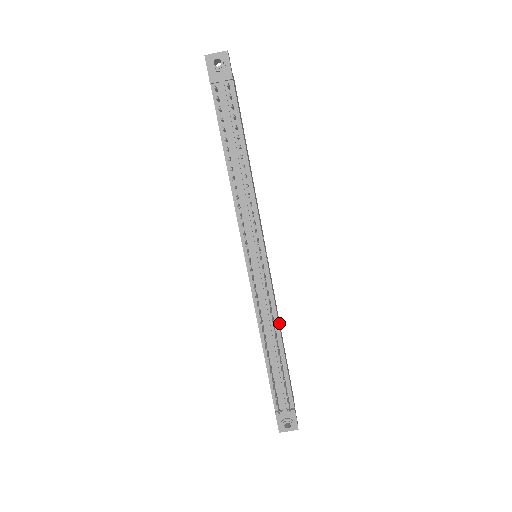
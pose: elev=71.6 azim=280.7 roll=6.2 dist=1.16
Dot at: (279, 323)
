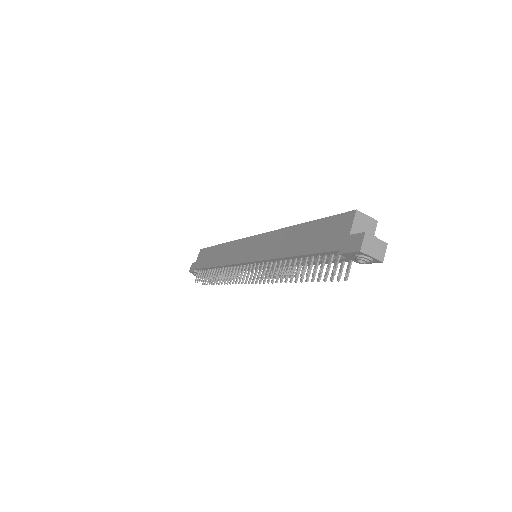
Dot at: occluded
